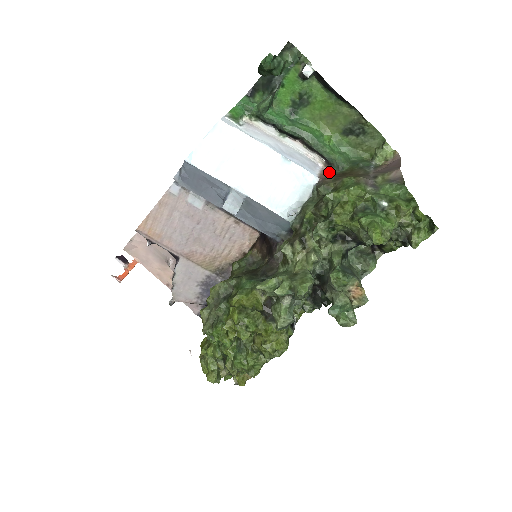
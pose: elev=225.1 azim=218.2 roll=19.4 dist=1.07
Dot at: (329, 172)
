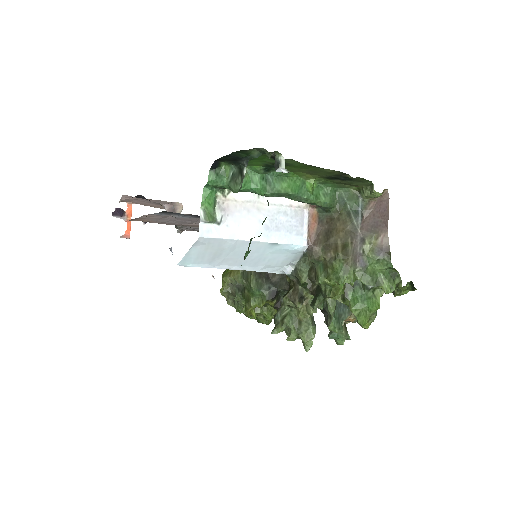
Dot at: (316, 214)
